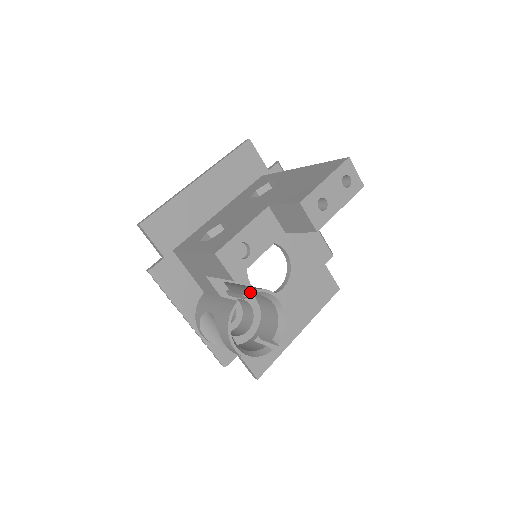
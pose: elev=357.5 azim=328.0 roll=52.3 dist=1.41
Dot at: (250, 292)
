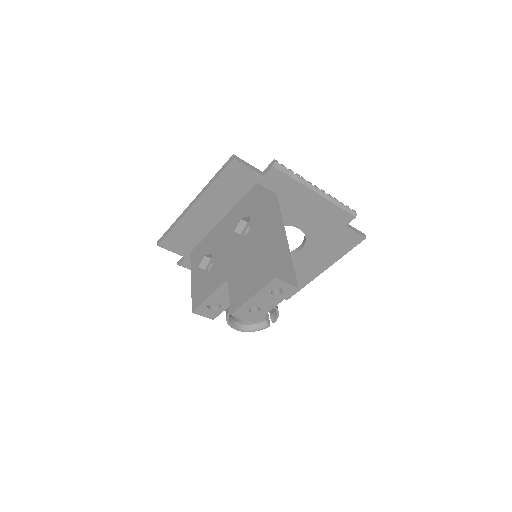
Dot at: occluded
